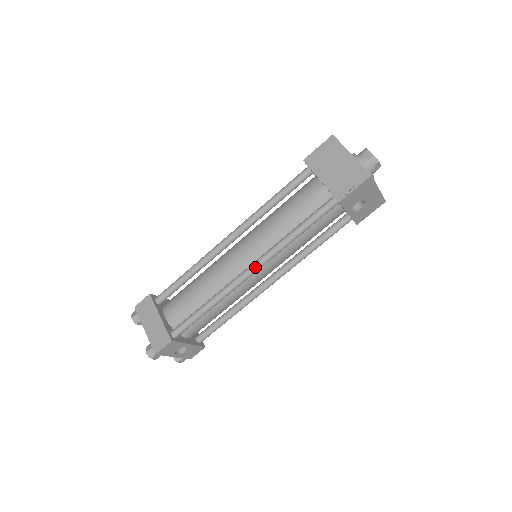
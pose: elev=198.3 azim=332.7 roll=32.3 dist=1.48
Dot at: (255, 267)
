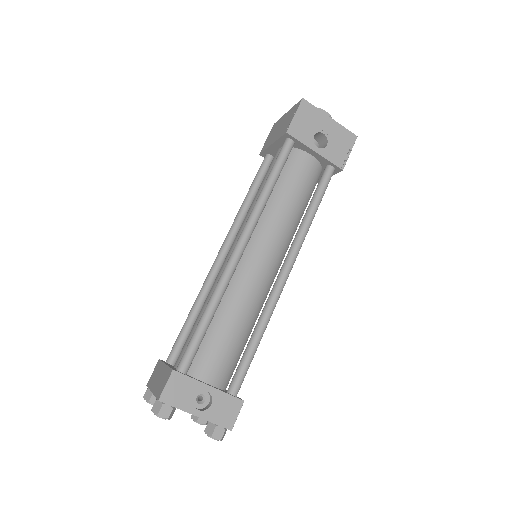
Dot at: (240, 239)
